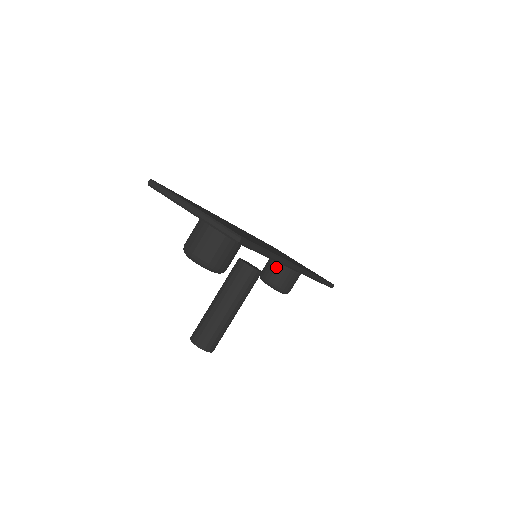
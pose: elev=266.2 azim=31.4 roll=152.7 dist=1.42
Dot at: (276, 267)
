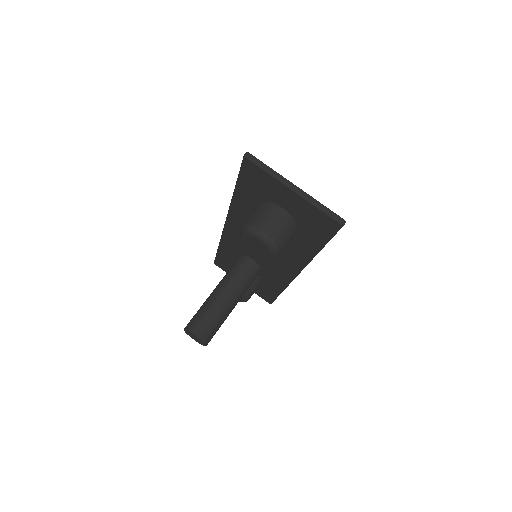
Dot at: occluded
